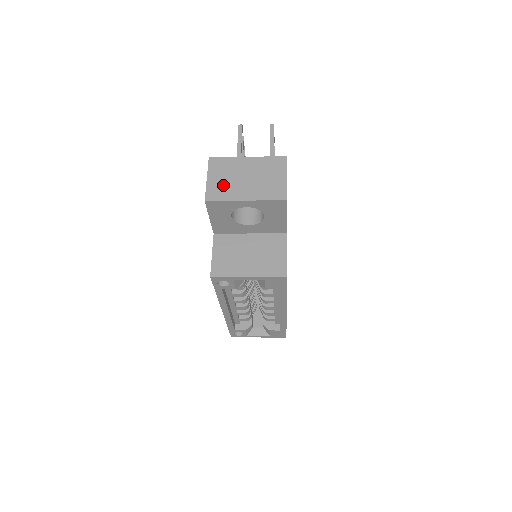
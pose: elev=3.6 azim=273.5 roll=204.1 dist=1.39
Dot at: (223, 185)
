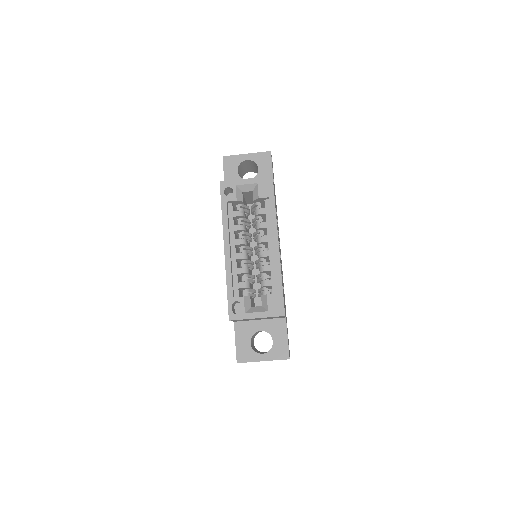
Dot at: occluded
